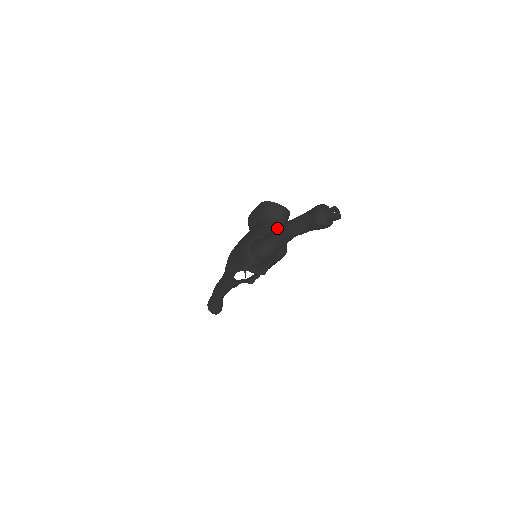
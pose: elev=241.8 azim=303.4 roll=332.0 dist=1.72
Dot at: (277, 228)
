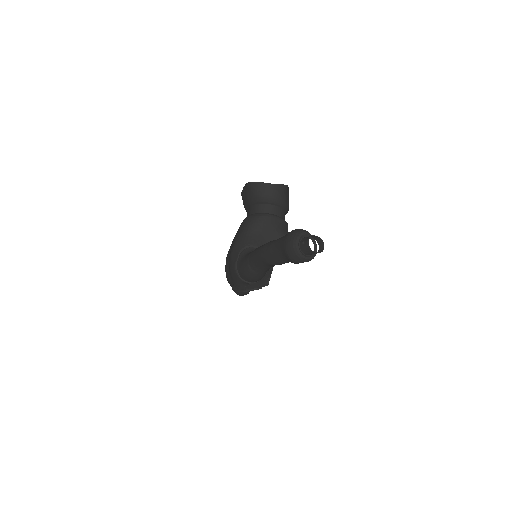
Dot at: (255, 251)
